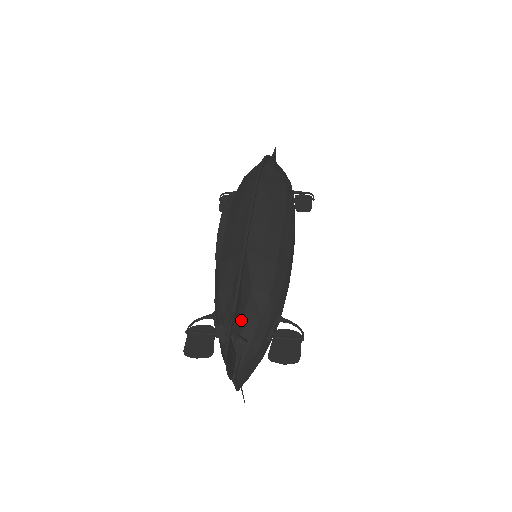
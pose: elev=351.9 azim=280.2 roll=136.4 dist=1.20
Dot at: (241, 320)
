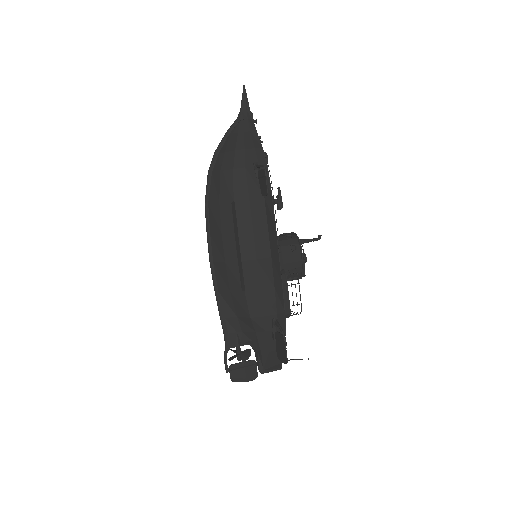
Dot at: (243, 340)
